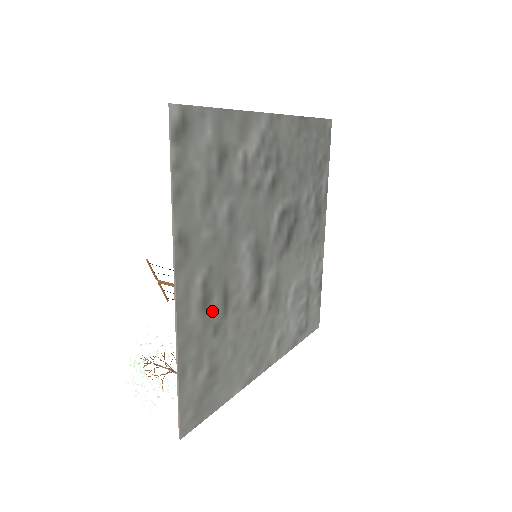
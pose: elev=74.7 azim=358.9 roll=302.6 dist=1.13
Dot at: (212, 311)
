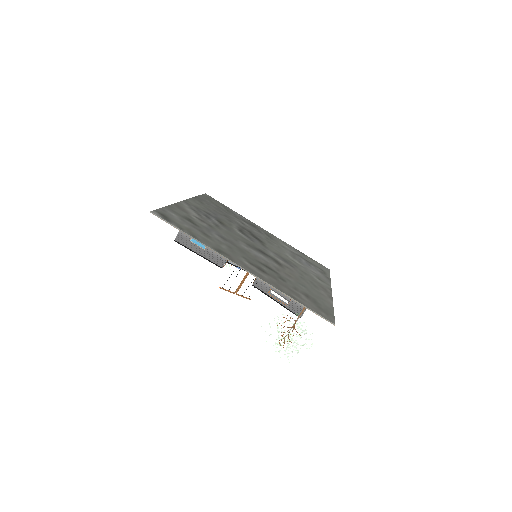
Dot at: (269, 273)
